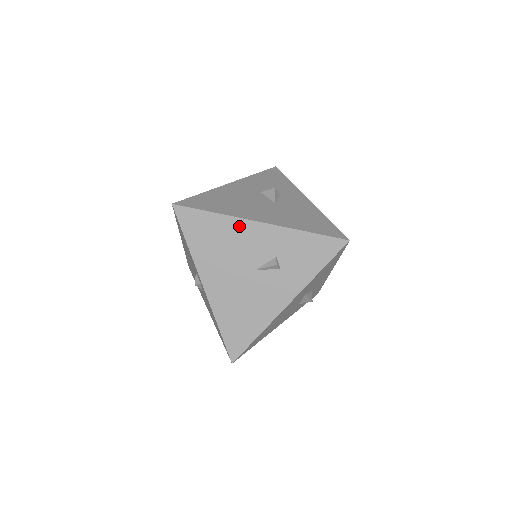
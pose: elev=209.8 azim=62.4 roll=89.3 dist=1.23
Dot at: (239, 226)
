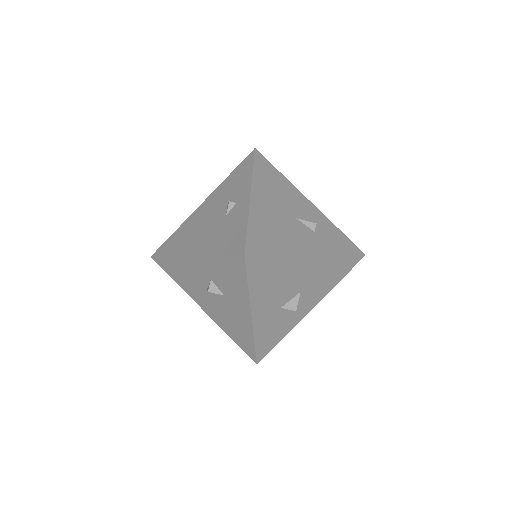
Dot at: (295, 191)
